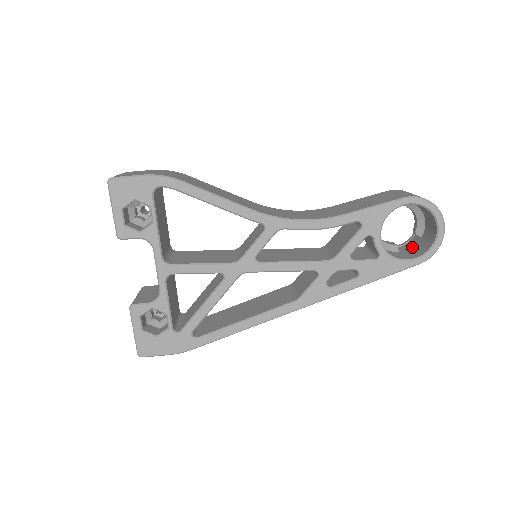
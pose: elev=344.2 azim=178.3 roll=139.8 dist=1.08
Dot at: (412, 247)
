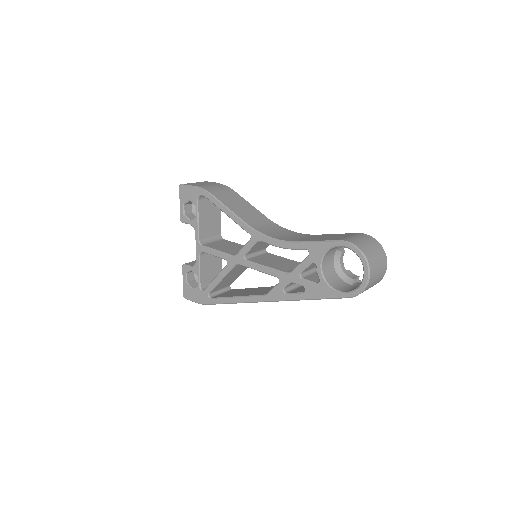
Dot at: occluded
